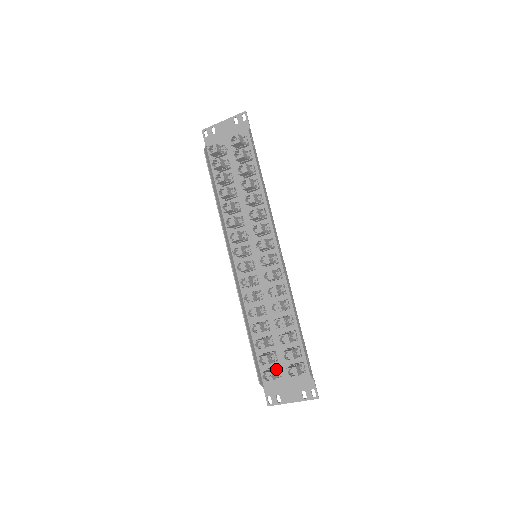
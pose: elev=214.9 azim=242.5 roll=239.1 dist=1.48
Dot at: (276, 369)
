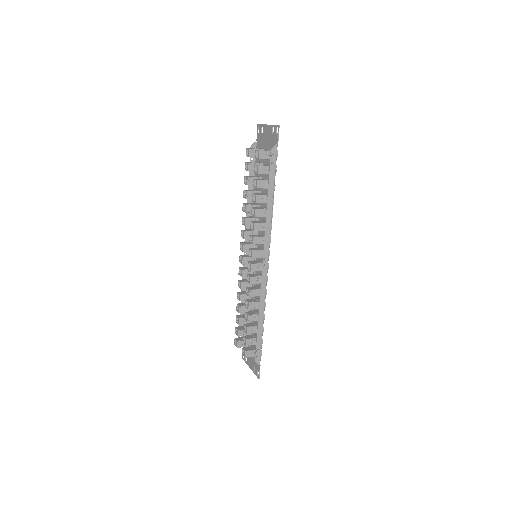
Dot at: occluded
